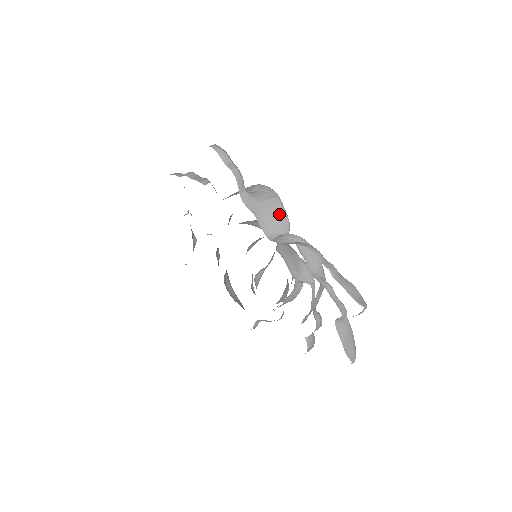
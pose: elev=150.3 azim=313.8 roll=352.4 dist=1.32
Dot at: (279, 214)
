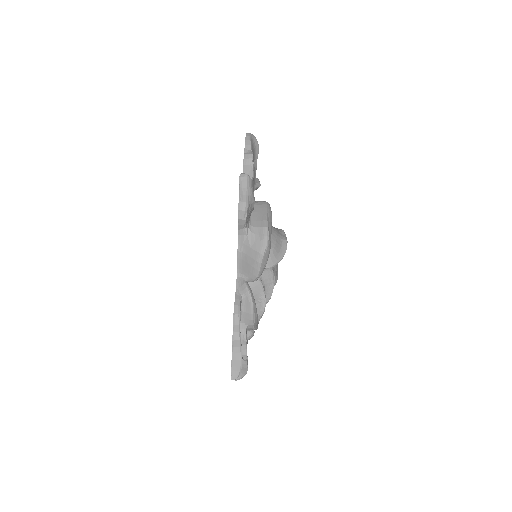
Dot at: (254, 266)
